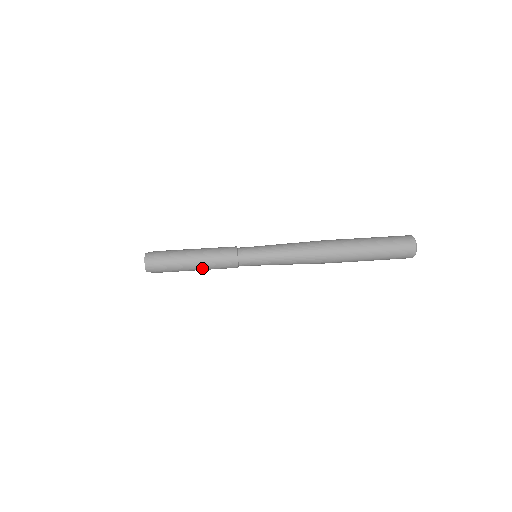
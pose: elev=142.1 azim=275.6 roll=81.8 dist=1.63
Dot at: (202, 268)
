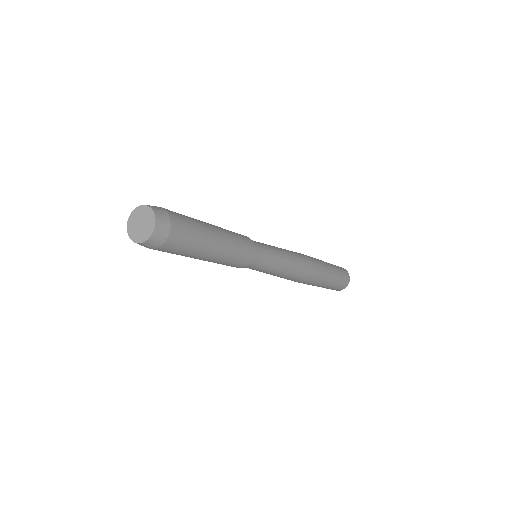
Dot at: (218, 255)
